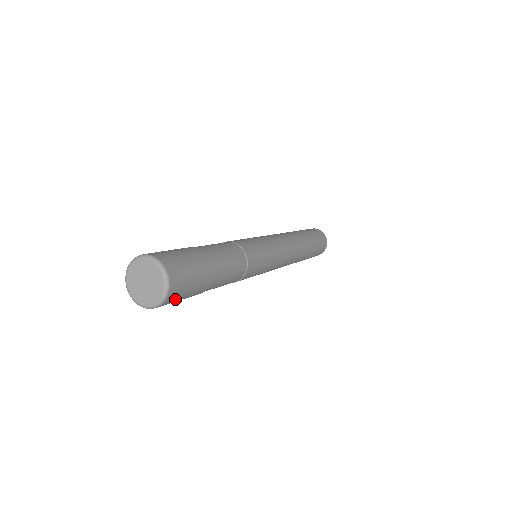
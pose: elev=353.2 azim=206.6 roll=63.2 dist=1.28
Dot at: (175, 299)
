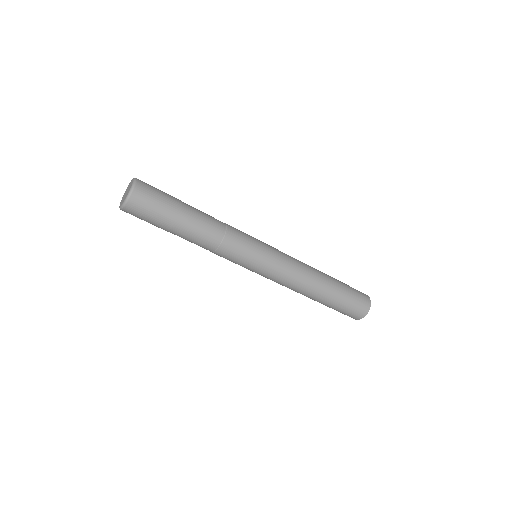
Dot at: (140, 207)
